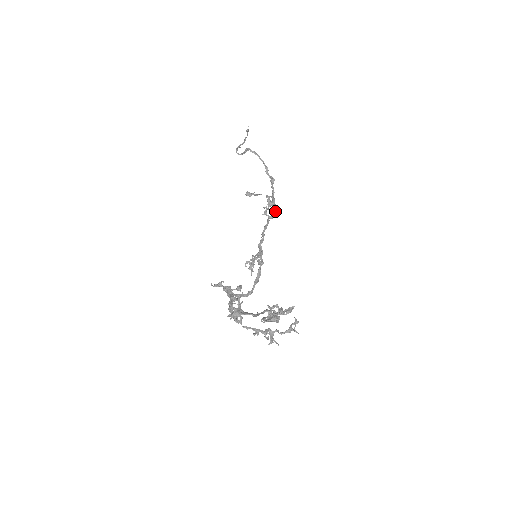
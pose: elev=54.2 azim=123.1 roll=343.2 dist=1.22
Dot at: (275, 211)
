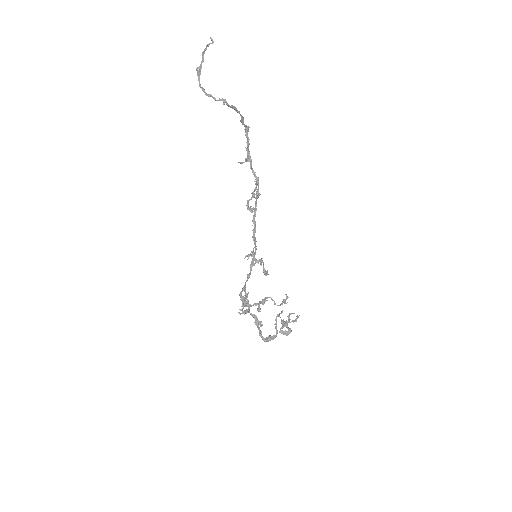
Dot at: (253, 173)
